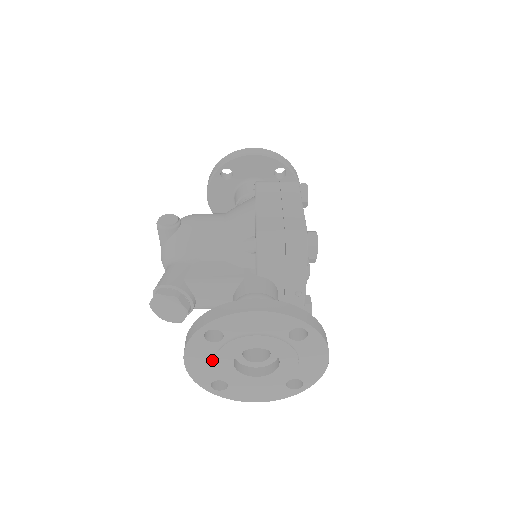
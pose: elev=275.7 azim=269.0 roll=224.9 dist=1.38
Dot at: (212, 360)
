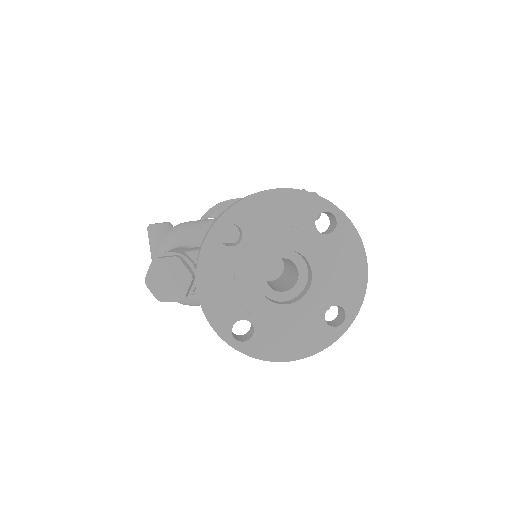
Dot at: (231, 280)
